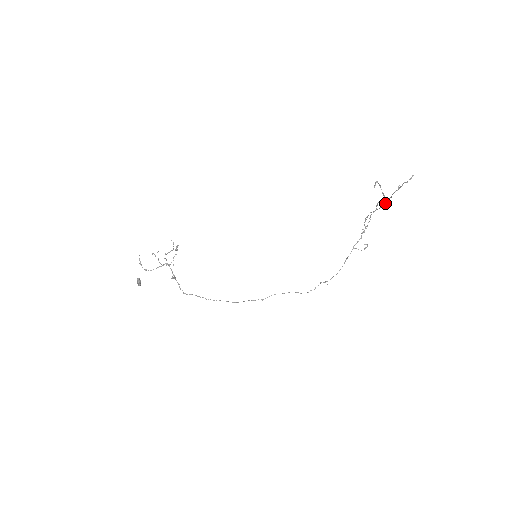
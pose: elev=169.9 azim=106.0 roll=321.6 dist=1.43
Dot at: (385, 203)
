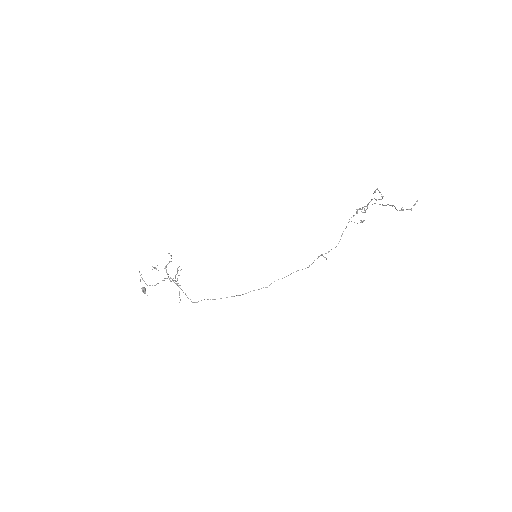
Dot at: (385, 205)
